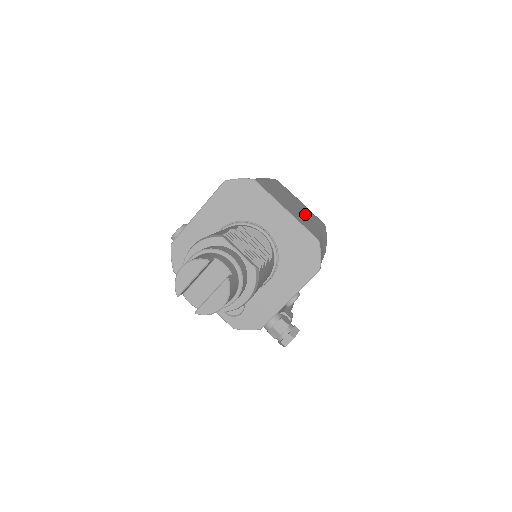
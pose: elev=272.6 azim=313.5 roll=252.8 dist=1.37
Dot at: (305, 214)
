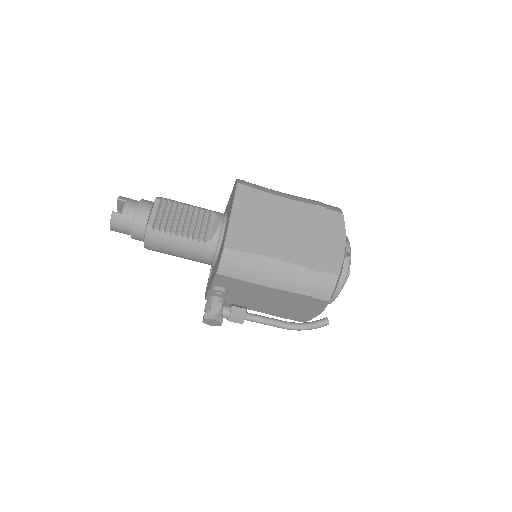
Dot at: (292, 242)
